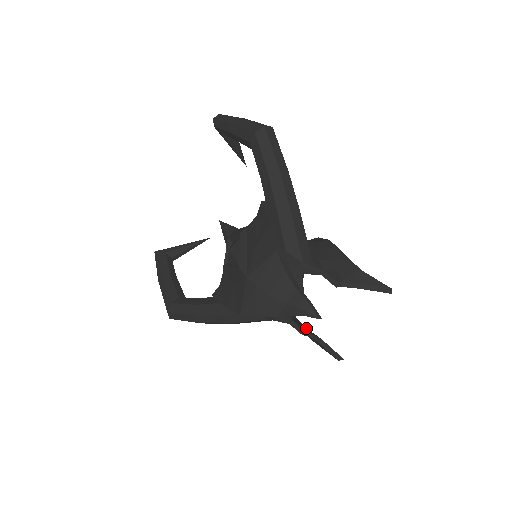
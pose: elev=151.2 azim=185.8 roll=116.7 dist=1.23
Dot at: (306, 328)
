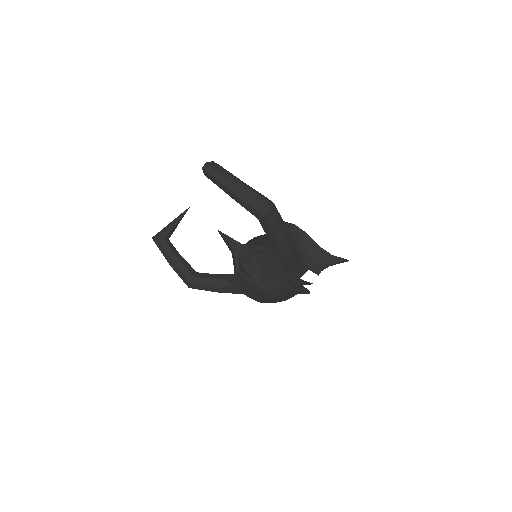
Dot at: occluded
